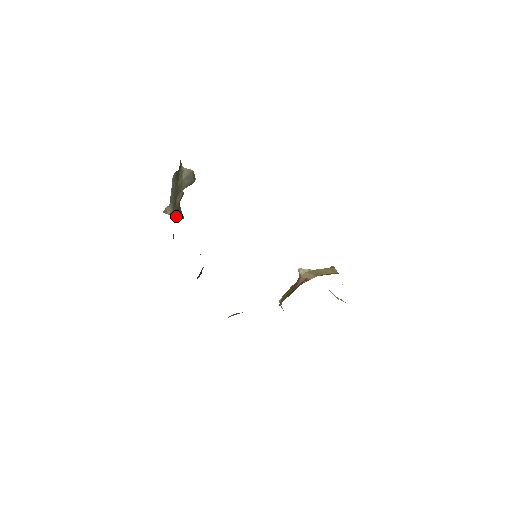
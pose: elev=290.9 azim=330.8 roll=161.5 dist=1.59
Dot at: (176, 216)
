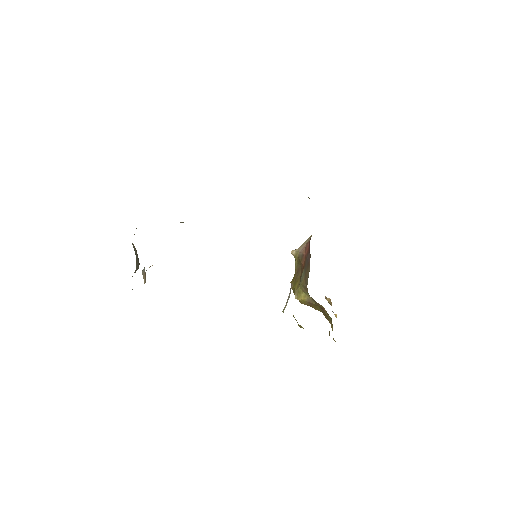
Dot at: occluded
